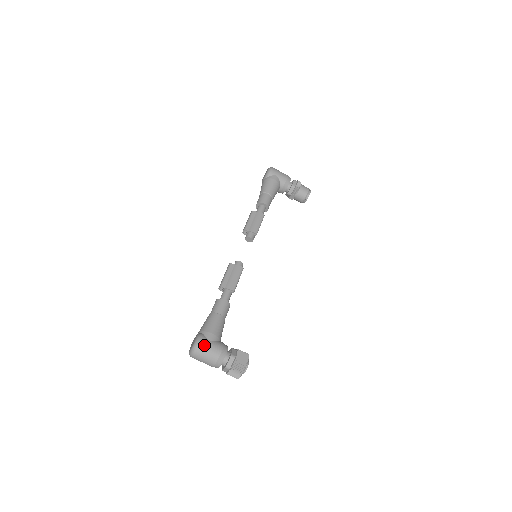
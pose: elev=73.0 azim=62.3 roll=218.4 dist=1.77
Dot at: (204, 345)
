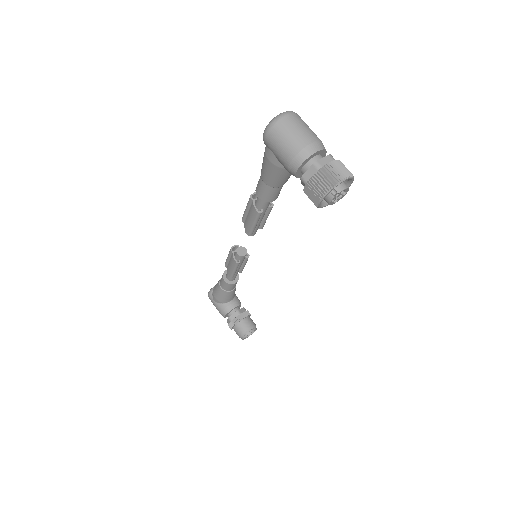
Dot at: occluded
